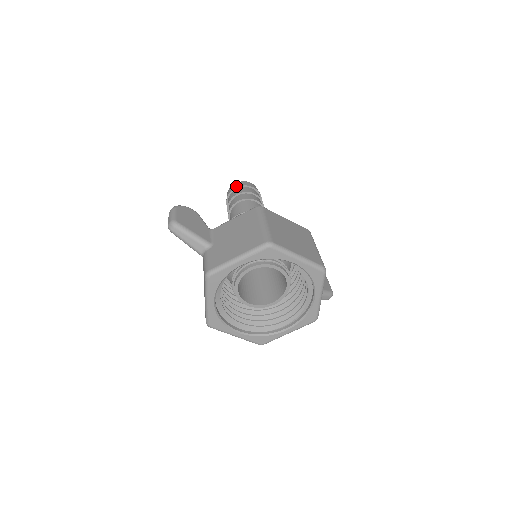
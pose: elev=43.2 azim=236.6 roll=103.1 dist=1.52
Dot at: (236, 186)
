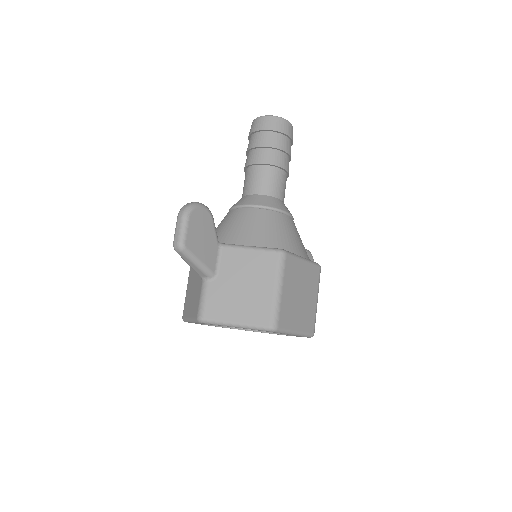
Dot at: (270, 127)
